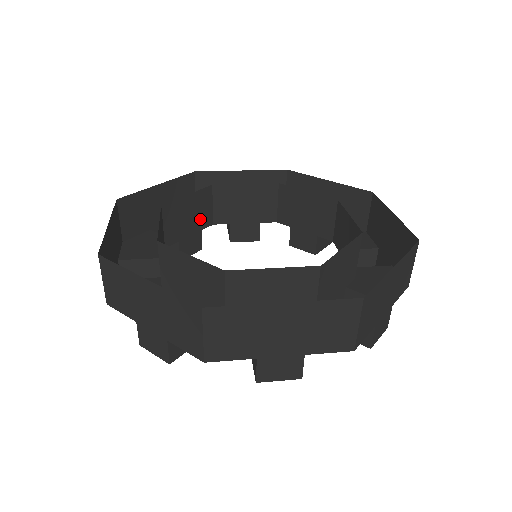
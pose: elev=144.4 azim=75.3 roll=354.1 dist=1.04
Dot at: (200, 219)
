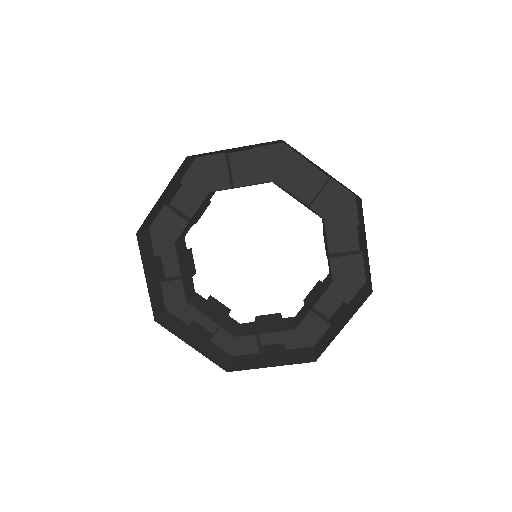
Dot at: (205, 204)
